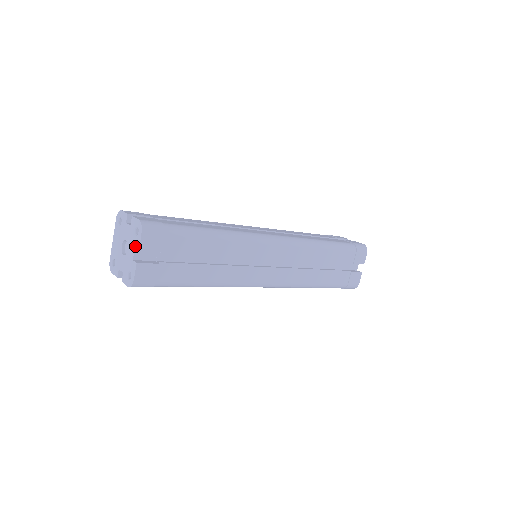
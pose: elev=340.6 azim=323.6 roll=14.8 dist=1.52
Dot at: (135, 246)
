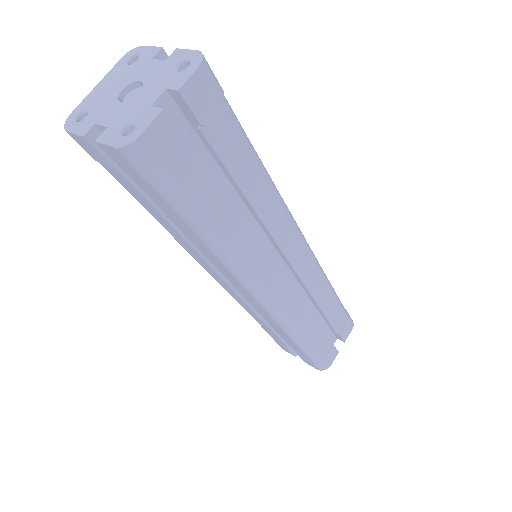
Dot at: (169, 85)
